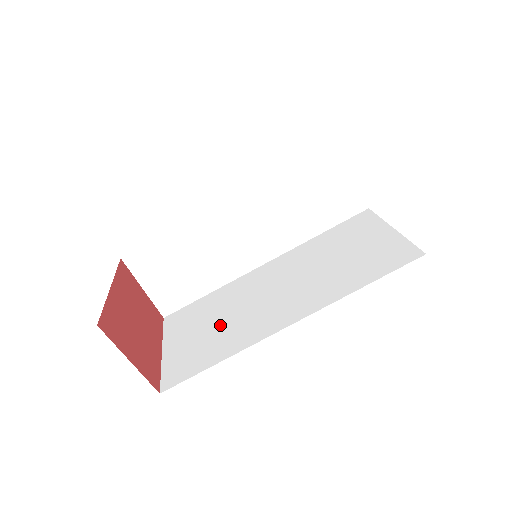
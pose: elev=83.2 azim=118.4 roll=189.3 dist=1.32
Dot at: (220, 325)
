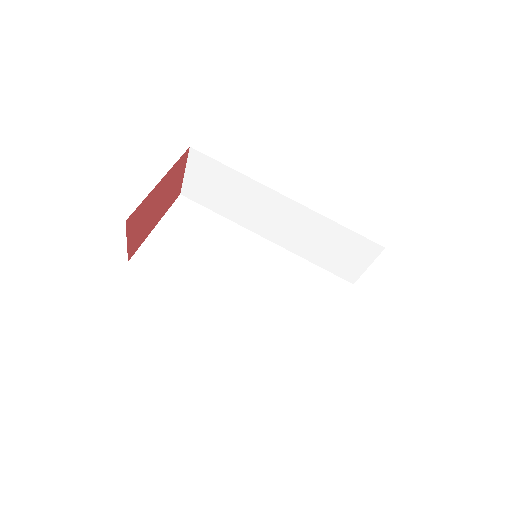
Dot at: (199, 255)
